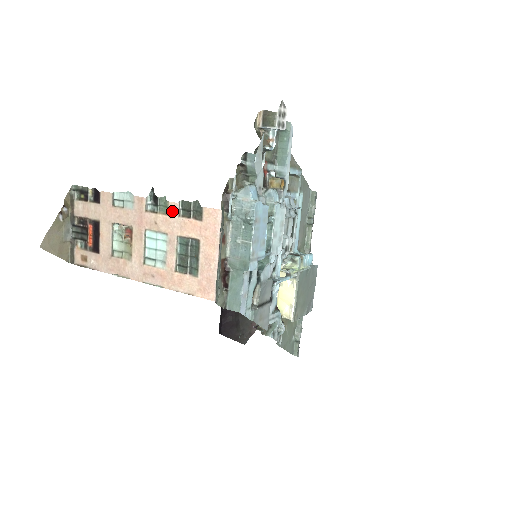
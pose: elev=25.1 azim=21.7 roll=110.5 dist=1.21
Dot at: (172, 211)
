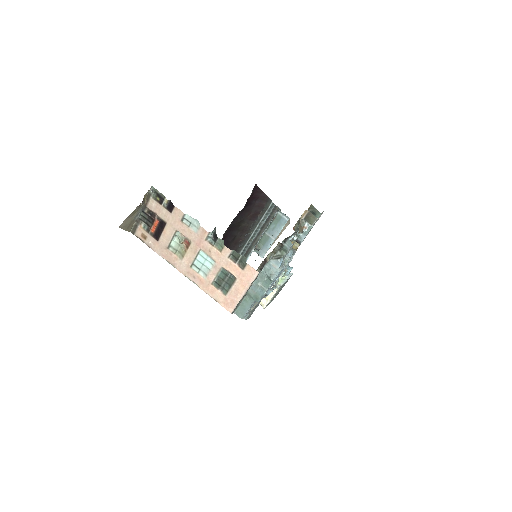
Dot at: (225, 252)
